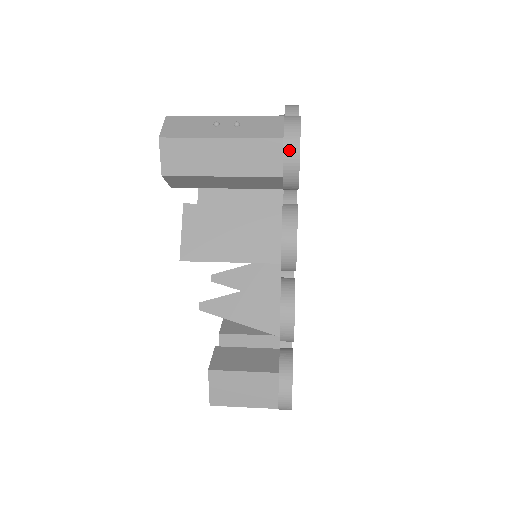
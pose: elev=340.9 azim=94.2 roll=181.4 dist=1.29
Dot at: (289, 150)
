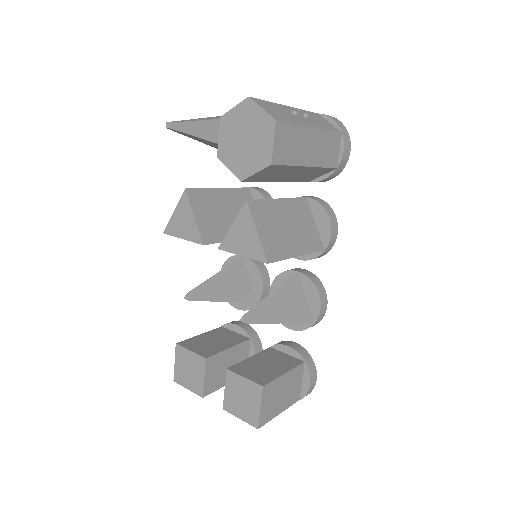
Dot at: (346, 144)
